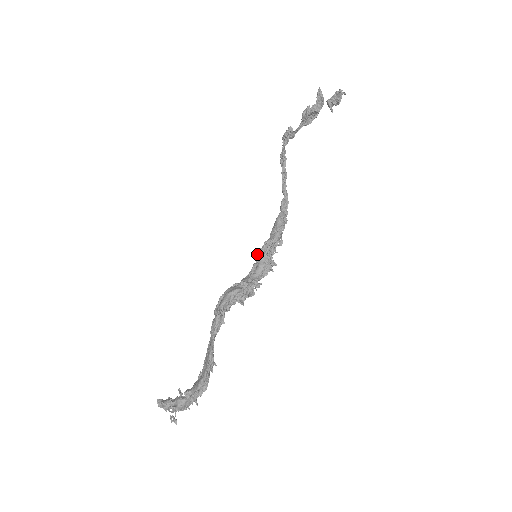
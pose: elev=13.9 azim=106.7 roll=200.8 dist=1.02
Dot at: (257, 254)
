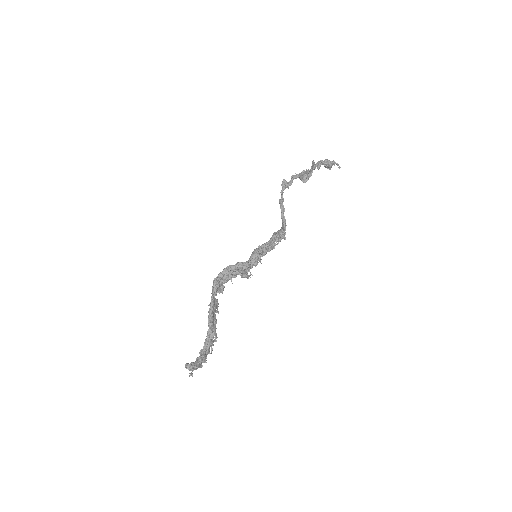
Dot at: occluded
